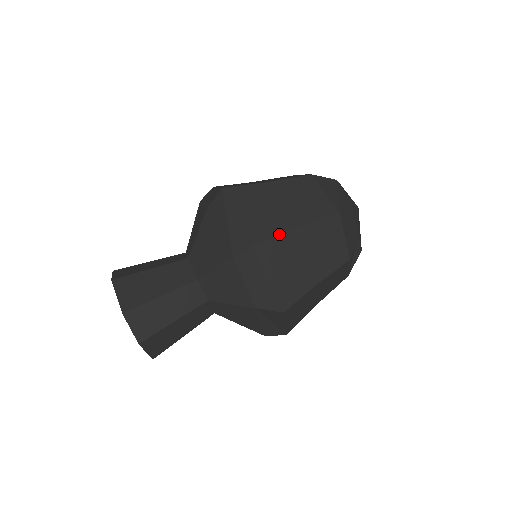
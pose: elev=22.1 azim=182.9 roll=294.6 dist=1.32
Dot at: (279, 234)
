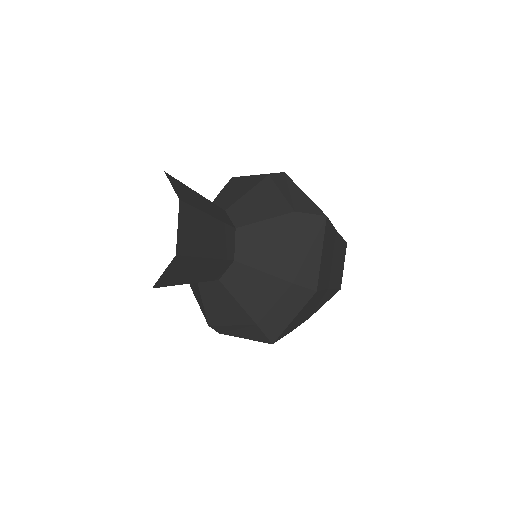
Dot at: (325, 289)
